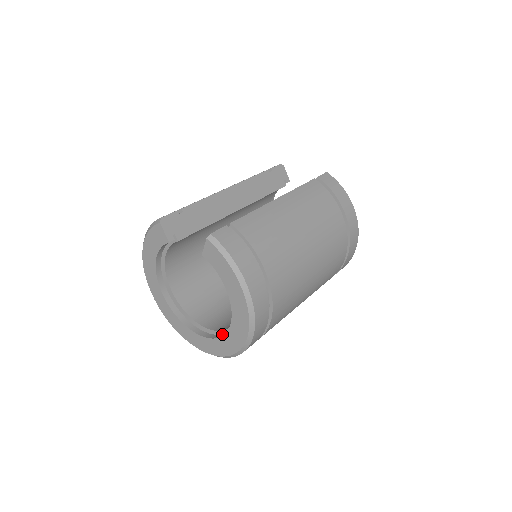
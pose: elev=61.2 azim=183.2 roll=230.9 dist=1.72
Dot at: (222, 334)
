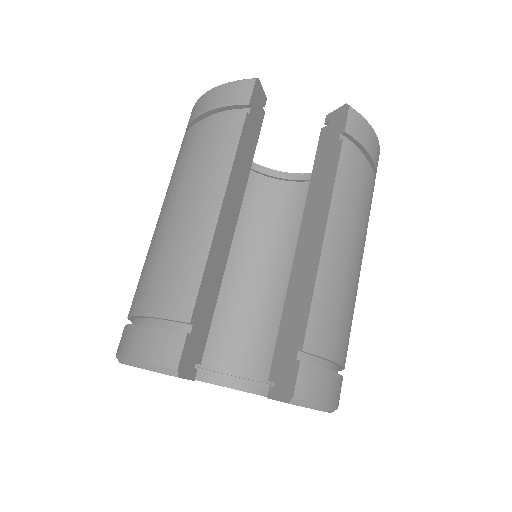
Dot at: (260, 387)
